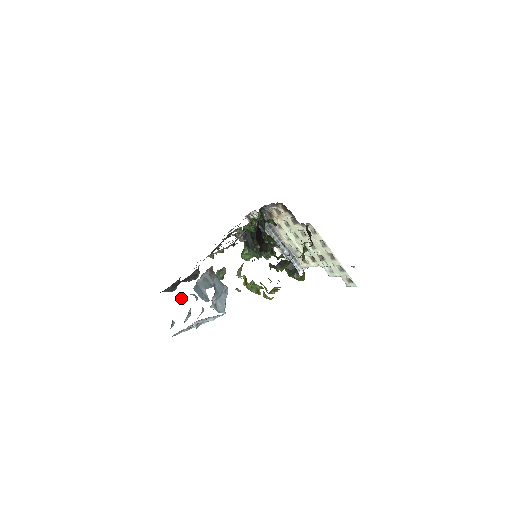
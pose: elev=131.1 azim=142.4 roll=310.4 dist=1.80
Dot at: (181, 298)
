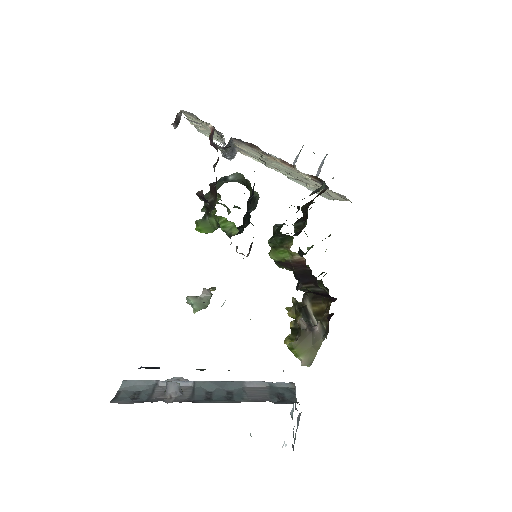
Dot at: (179, 386)
